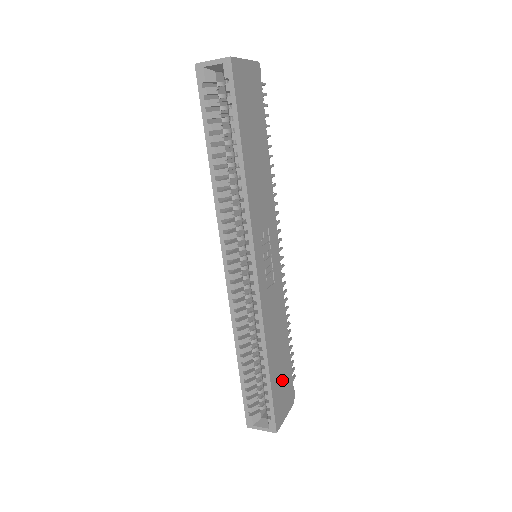
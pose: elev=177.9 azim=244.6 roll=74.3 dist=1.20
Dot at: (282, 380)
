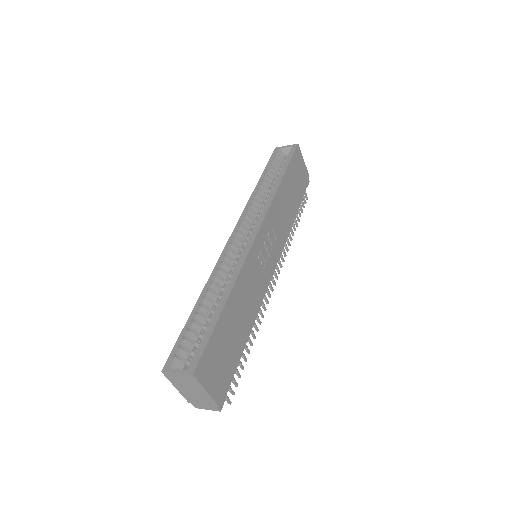
Dot at: (225, 349)
